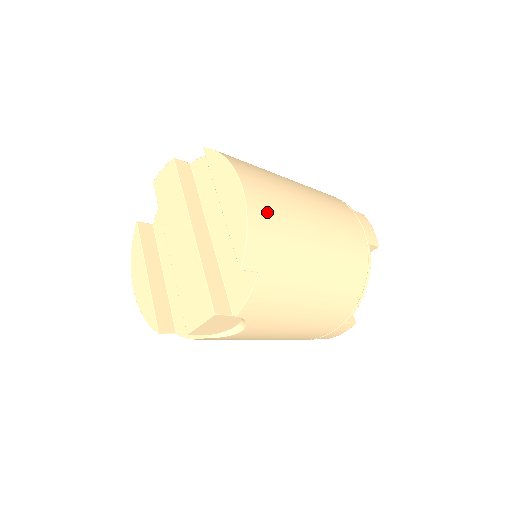
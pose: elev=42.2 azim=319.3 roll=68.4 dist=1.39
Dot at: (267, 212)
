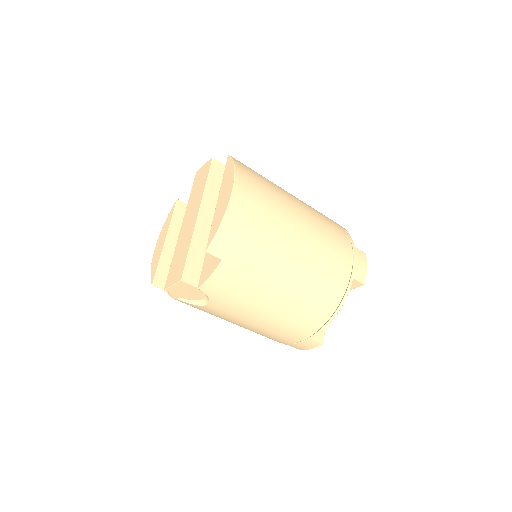
Dot at: (247, 216)
